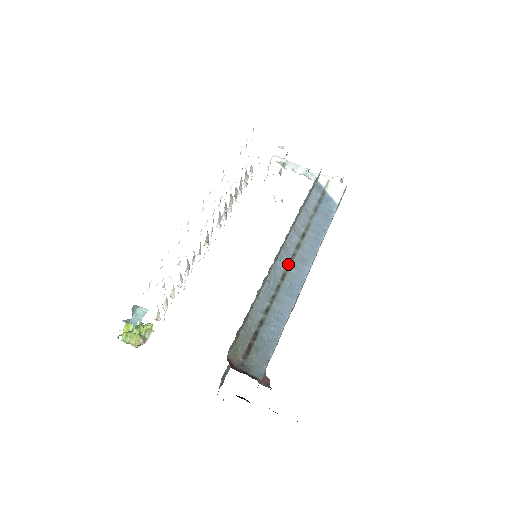
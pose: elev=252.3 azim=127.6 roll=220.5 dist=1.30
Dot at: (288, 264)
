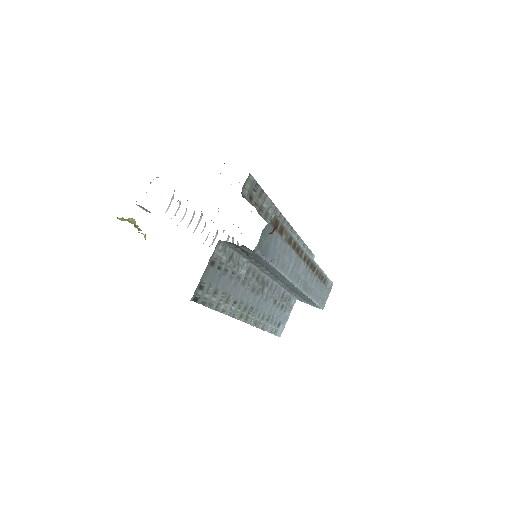
Dot at: occluded
